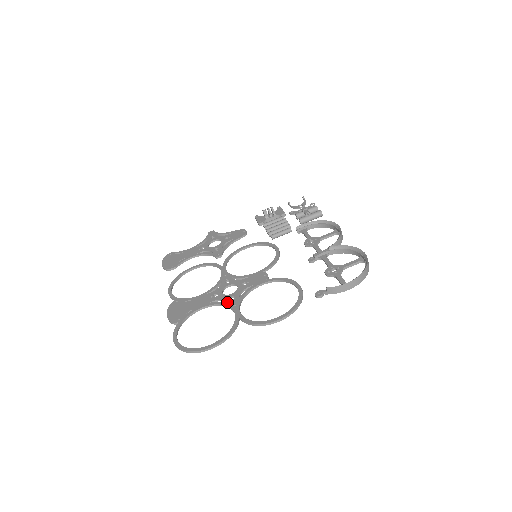
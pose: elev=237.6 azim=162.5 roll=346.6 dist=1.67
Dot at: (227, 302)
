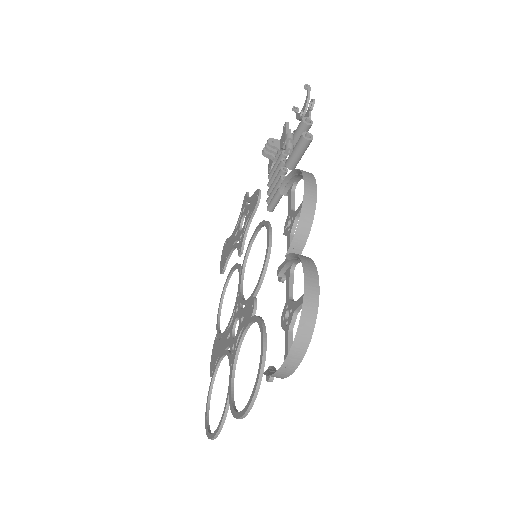
Dot at: occluded
